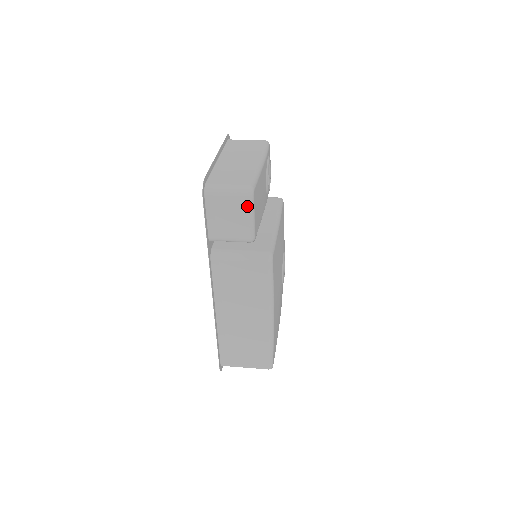
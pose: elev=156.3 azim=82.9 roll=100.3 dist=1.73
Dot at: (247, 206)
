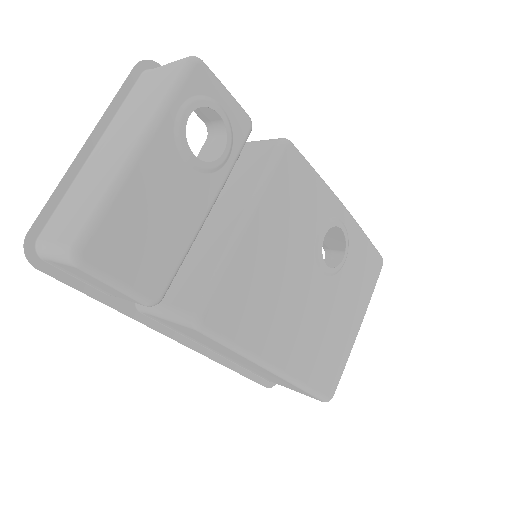
Dot at: (91, 276)
